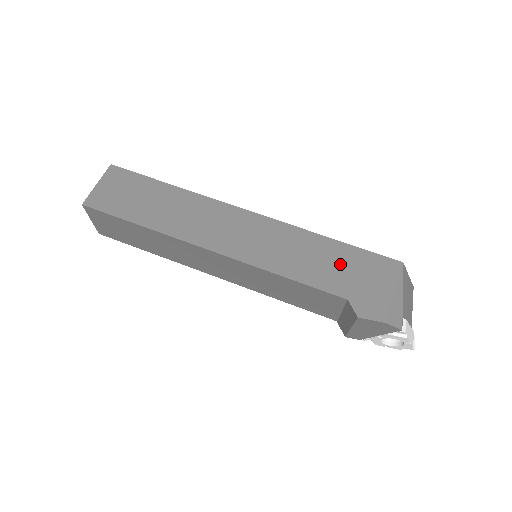
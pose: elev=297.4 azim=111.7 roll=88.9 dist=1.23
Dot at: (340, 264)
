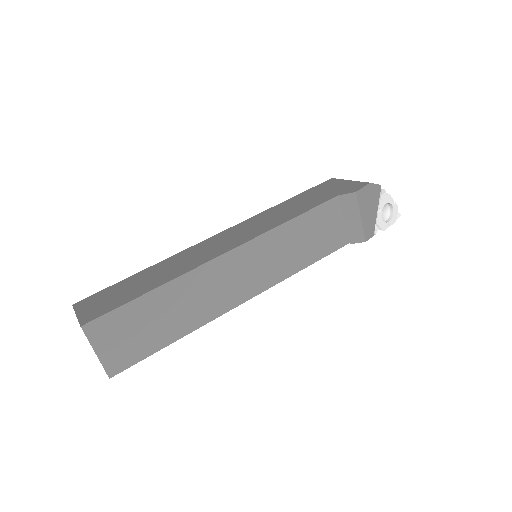
Dot at: (308, 198)
